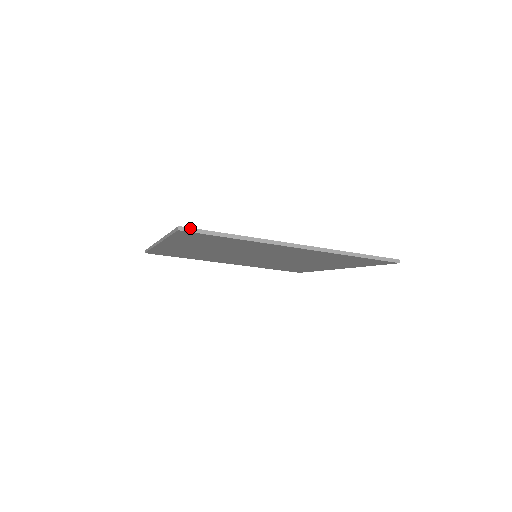
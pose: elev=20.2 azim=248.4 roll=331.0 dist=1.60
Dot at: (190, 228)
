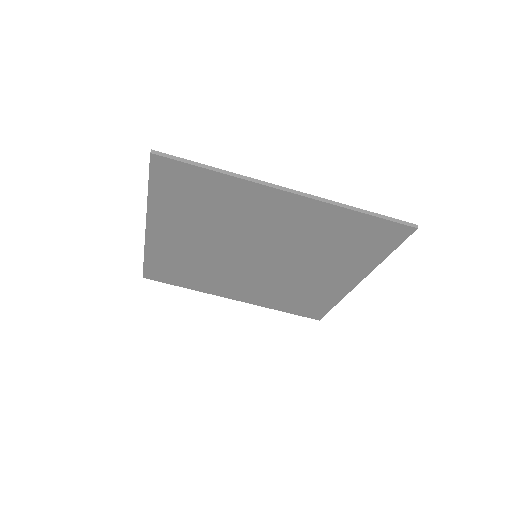
Dot at: (164, 153)
